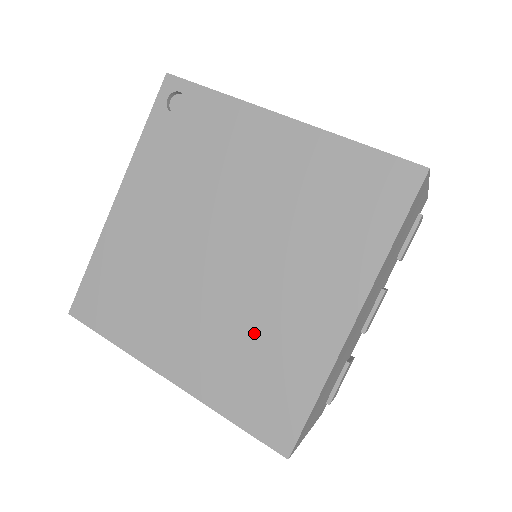
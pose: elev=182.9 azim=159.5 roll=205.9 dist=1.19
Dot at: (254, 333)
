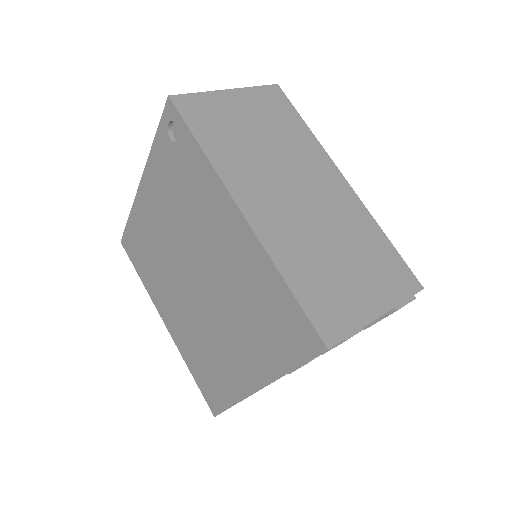
Dot at: (206, 344)
